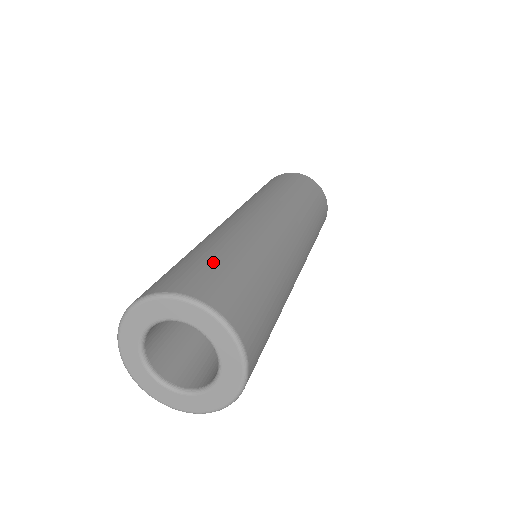
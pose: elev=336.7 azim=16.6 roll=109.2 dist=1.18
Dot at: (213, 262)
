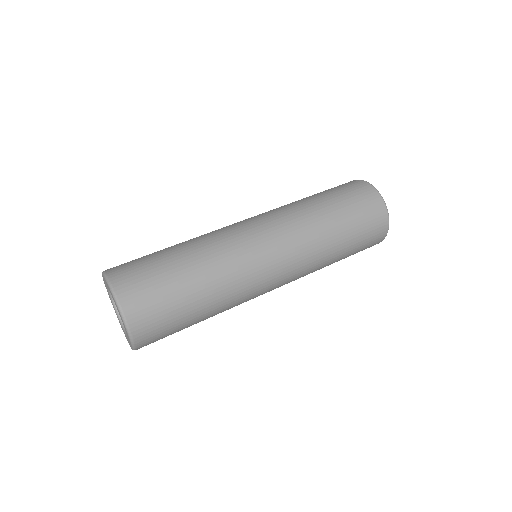
Dot at: (149, 255)
